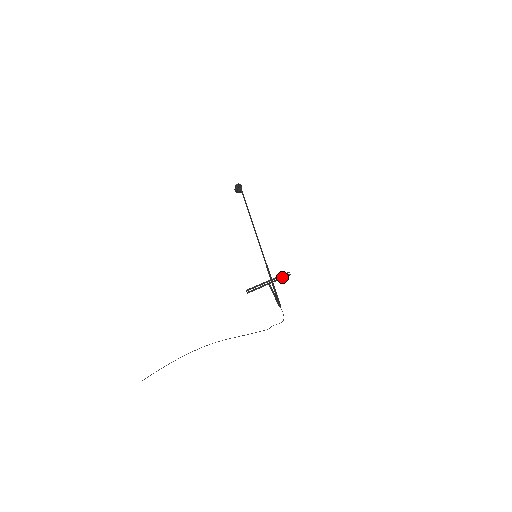
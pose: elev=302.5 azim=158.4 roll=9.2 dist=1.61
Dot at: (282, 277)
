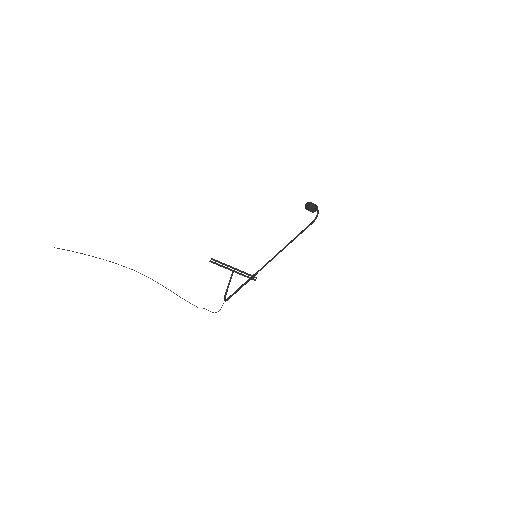
Dot at: (248, 276)
